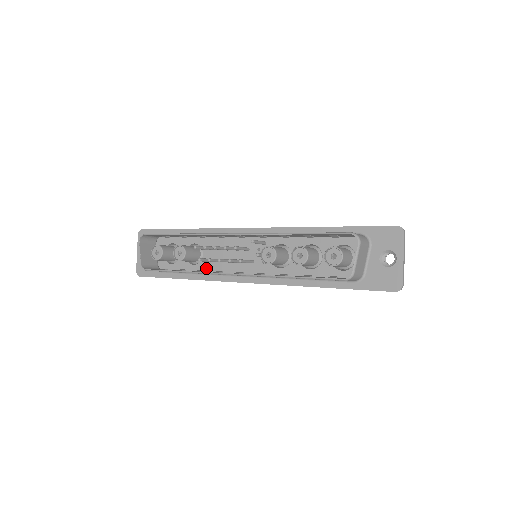
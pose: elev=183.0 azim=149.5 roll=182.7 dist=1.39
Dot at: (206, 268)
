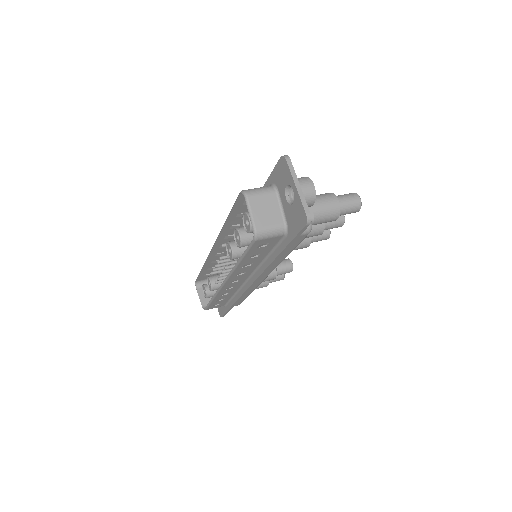
Dot at: occluded
